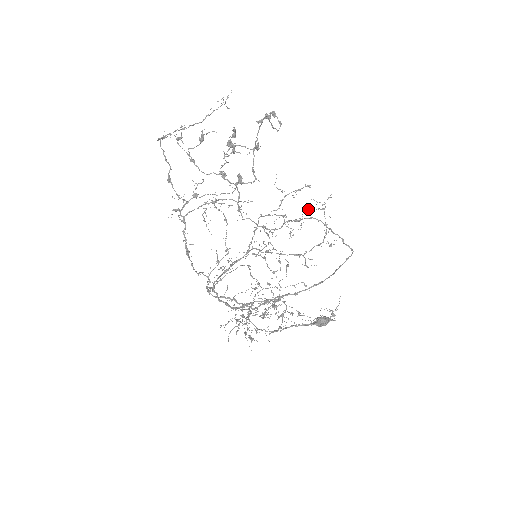
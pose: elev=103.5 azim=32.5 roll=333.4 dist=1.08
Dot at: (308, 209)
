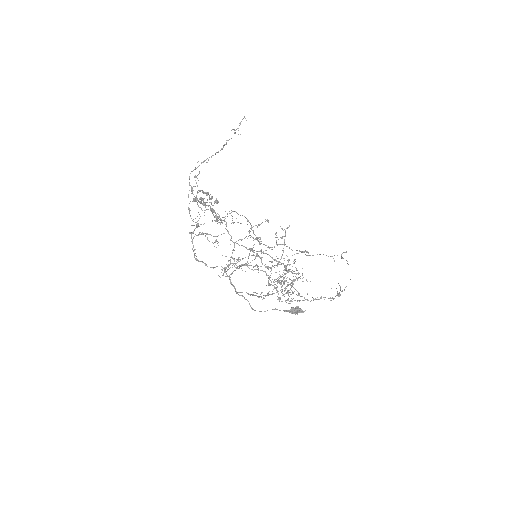
Dot at: (275, 234)
